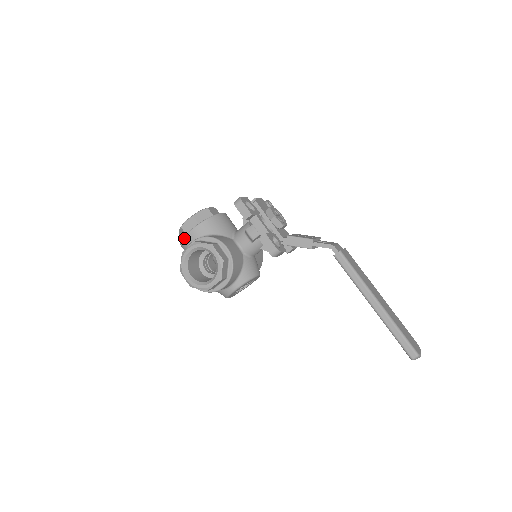
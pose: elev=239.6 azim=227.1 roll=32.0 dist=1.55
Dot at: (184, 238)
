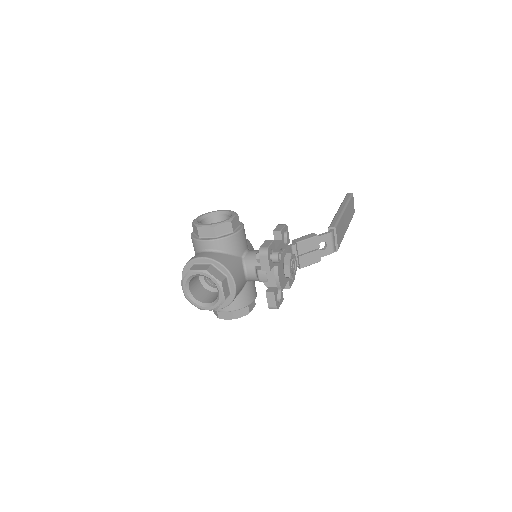
Dot at: occluded
